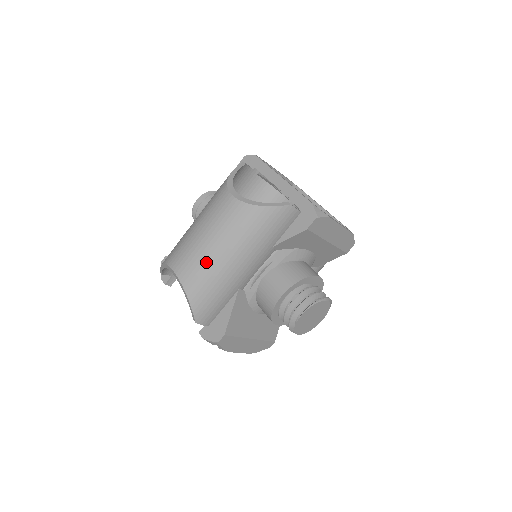
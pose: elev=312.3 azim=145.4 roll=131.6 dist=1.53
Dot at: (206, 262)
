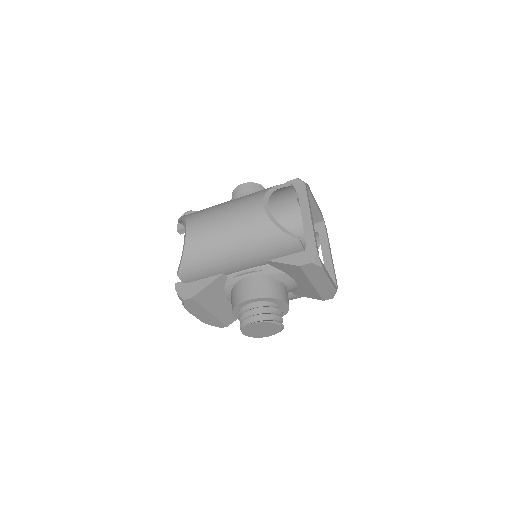
Dot at: (212, 239)
